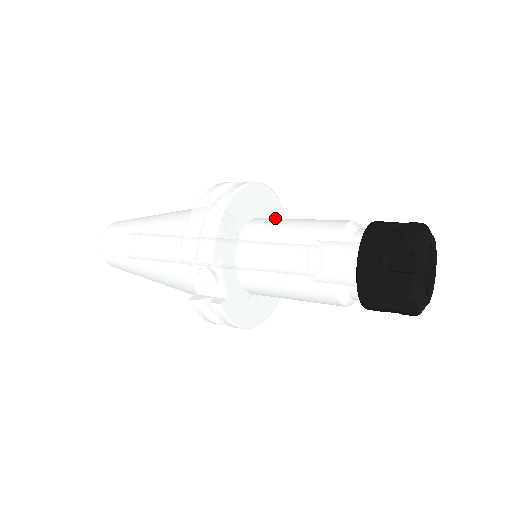
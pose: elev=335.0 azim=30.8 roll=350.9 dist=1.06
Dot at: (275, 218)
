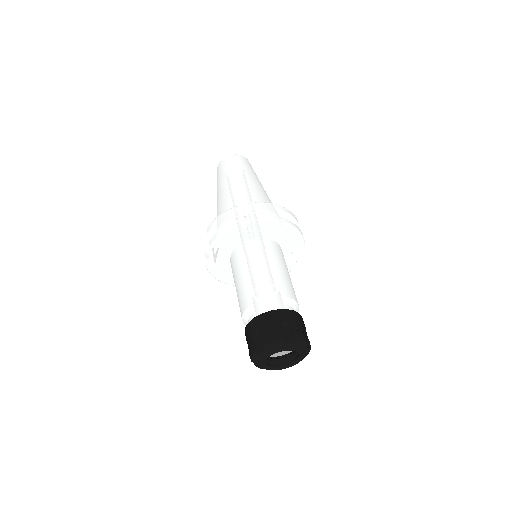
Dot at: (271, 251)
